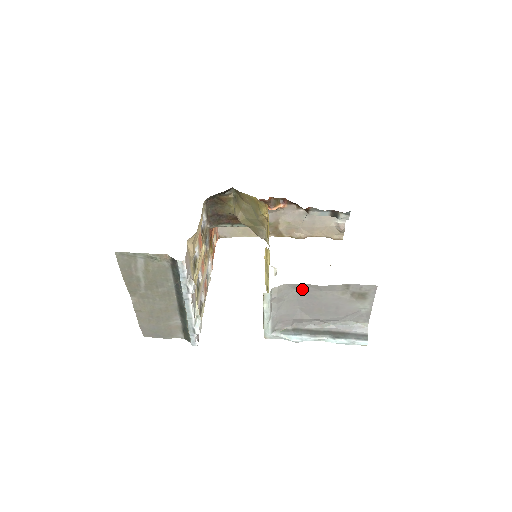
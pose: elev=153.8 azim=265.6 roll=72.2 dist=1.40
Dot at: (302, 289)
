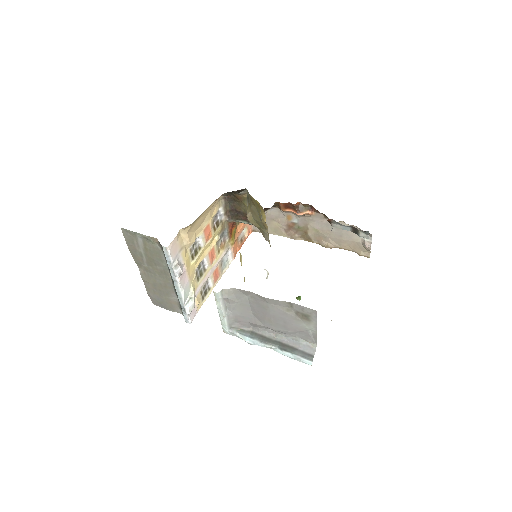
Dot at: (252, 296)
